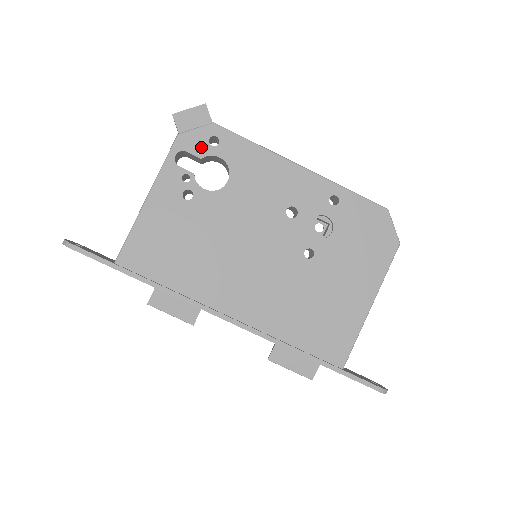
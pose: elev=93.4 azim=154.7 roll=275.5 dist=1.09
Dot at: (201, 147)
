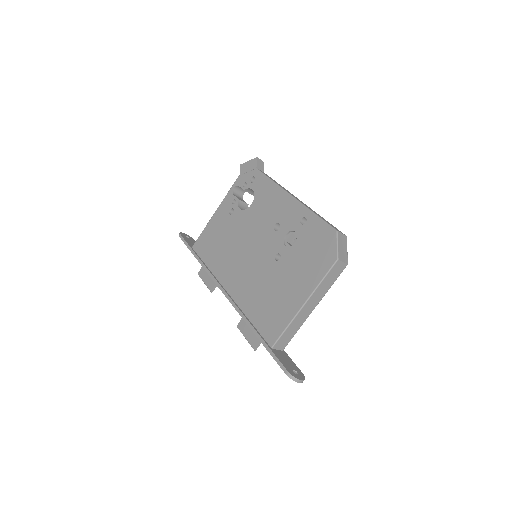
Dot at: occluded
